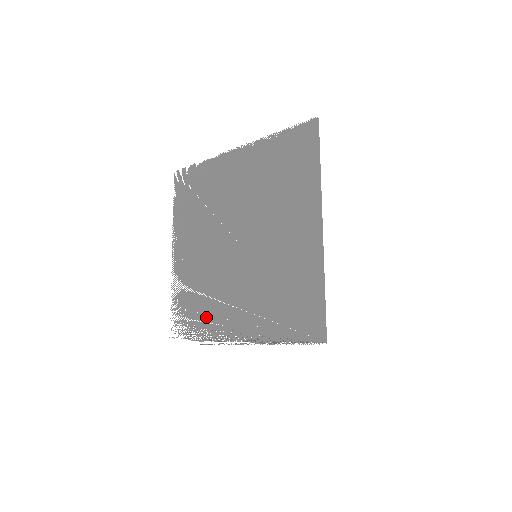
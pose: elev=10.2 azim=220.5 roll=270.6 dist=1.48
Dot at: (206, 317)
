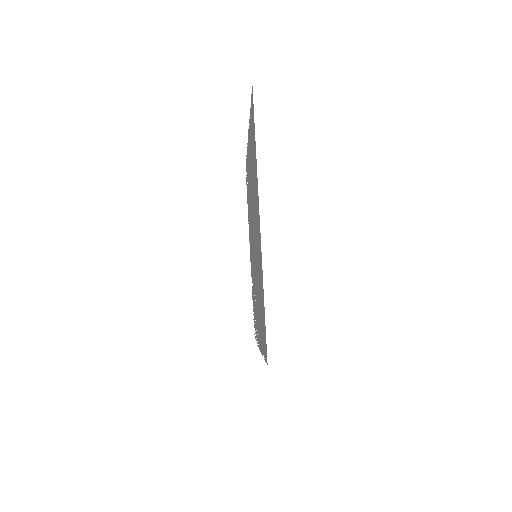
Dot at: (255, 317)
